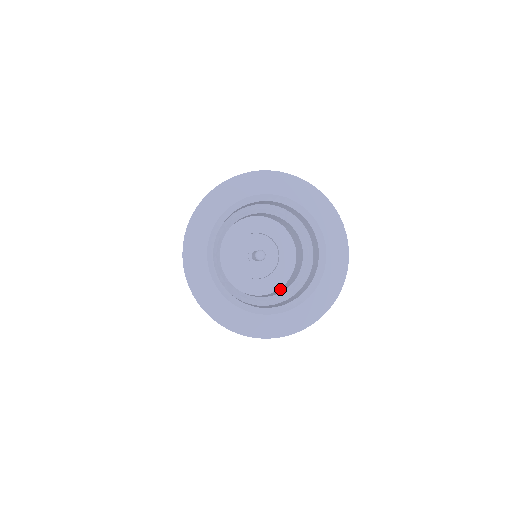
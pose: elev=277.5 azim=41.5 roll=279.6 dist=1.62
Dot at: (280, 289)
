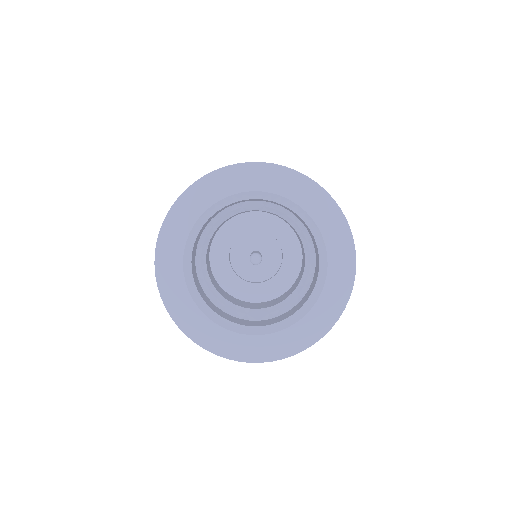
Dot at: (301, 269)
